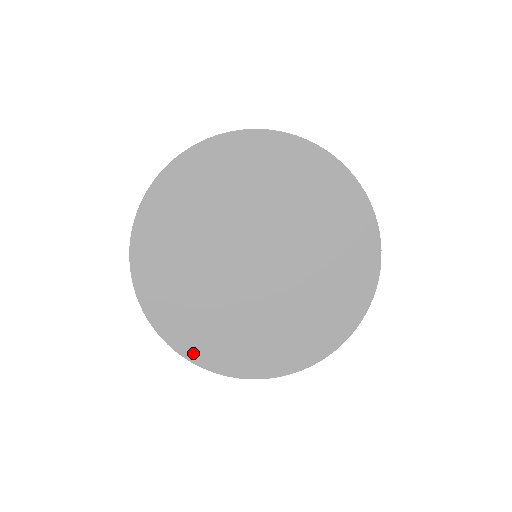
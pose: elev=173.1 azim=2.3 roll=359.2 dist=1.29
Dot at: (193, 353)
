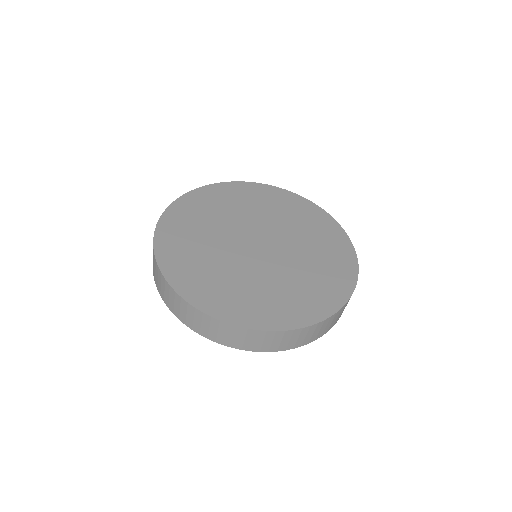
Dot at: (280, 324)
